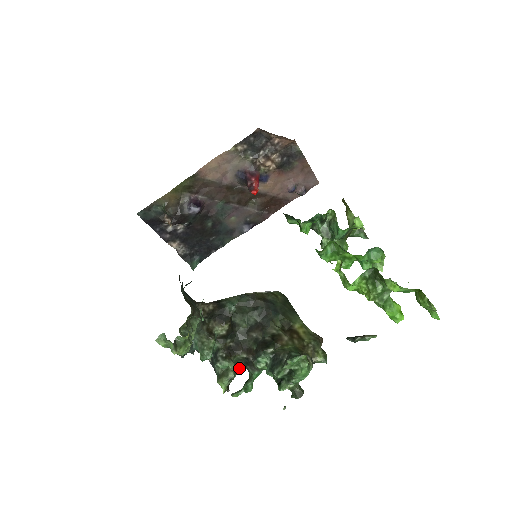
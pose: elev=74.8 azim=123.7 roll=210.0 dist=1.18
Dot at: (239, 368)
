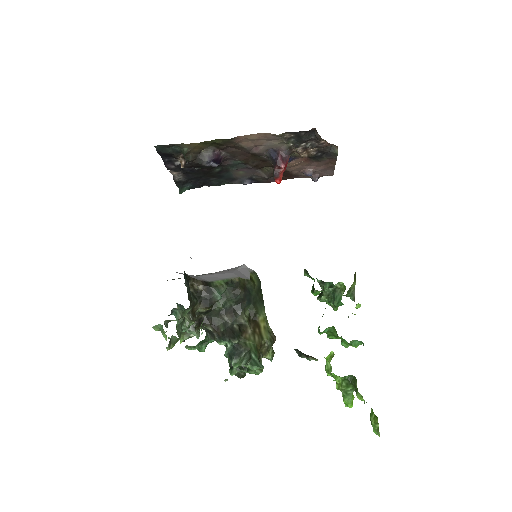
Dot at: occluded
